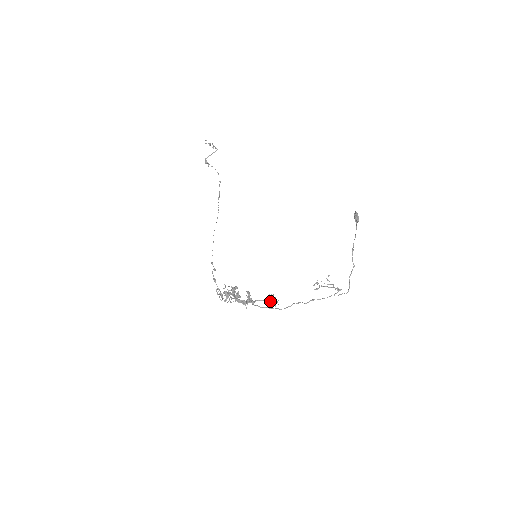
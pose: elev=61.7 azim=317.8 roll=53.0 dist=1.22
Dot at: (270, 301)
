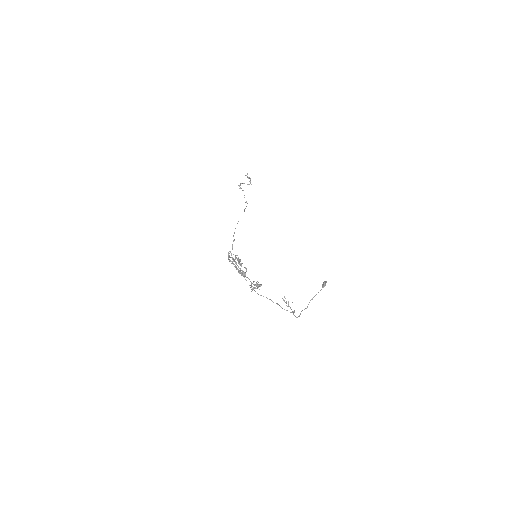
Dot at: (255, 284)
